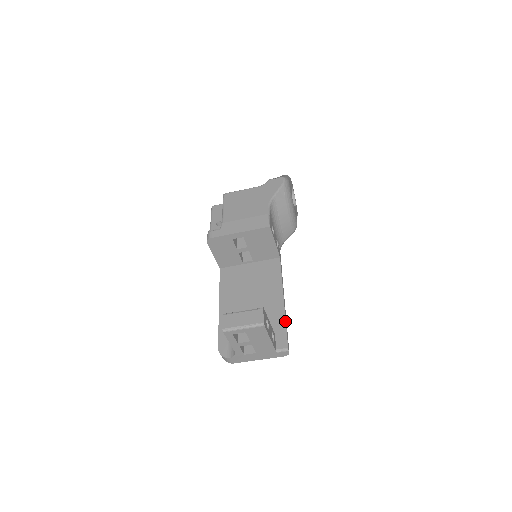
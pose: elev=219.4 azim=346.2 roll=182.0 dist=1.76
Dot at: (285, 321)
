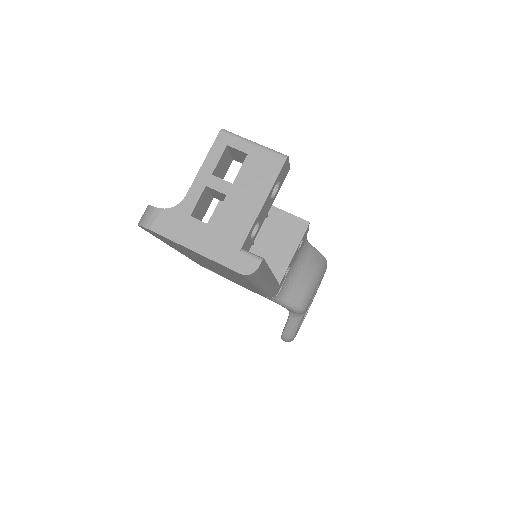
Dot at: occluded
